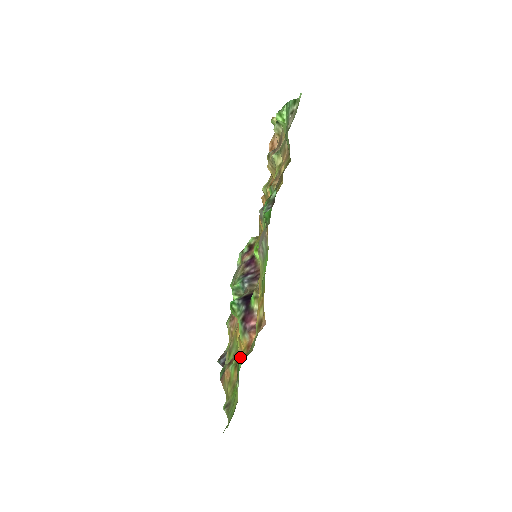
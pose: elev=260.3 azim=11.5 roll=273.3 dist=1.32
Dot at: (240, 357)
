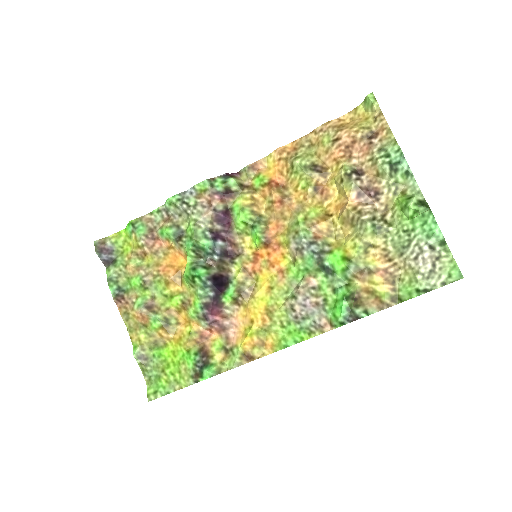
Dot at: (189, 340)
